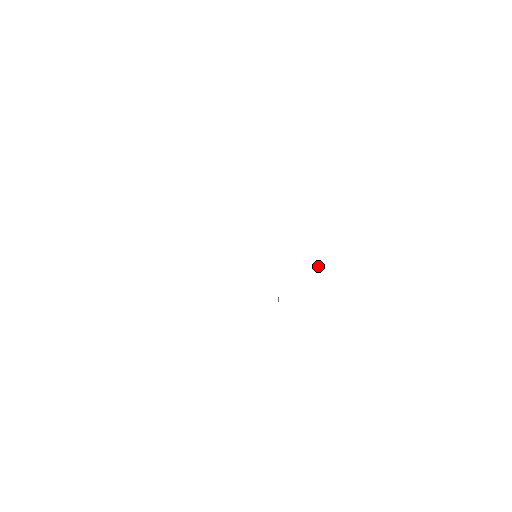
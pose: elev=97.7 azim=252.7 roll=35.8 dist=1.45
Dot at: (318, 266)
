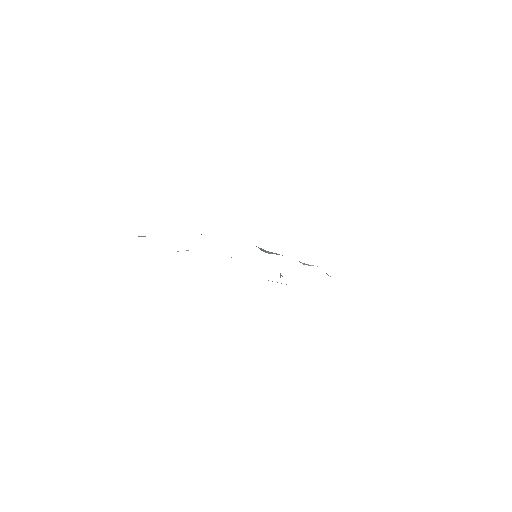
Dot at: occluded
